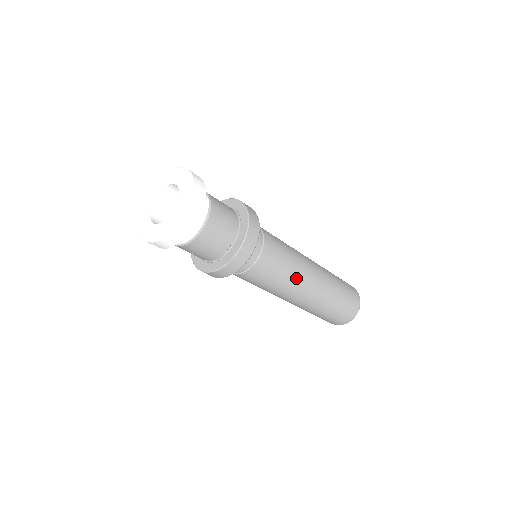
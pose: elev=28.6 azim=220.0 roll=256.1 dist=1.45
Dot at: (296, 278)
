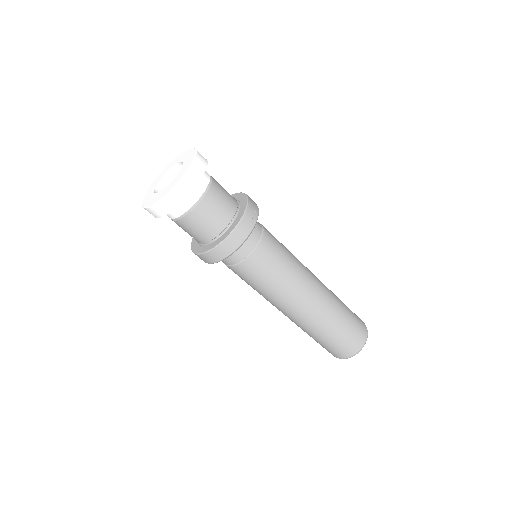
Dot at: (296, 280)
